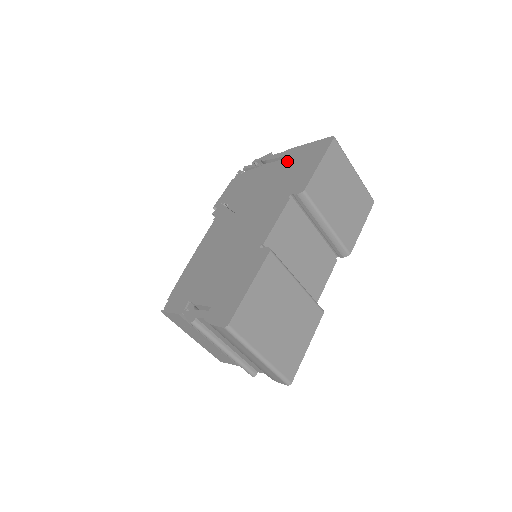
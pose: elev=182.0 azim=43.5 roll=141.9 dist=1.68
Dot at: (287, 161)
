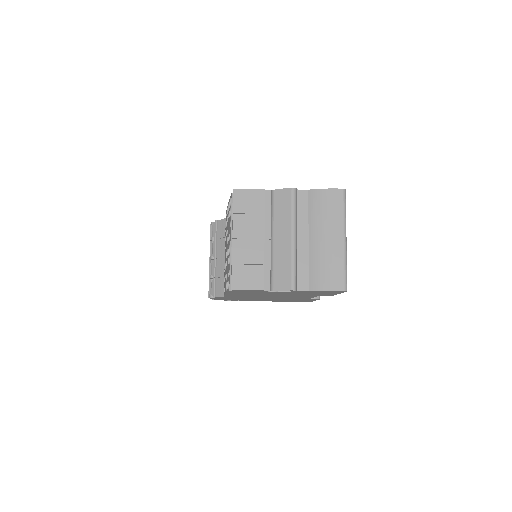
Dot at: occluded
